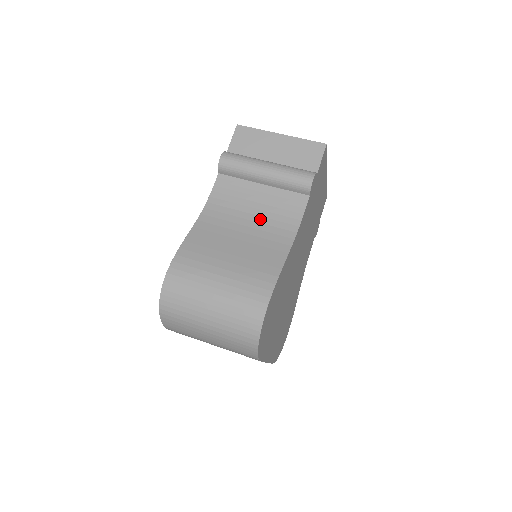
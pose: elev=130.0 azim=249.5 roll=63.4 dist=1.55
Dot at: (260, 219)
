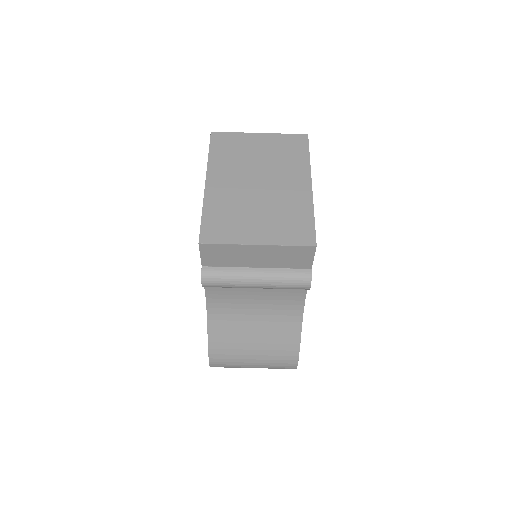
Dot at: (265, 307)
